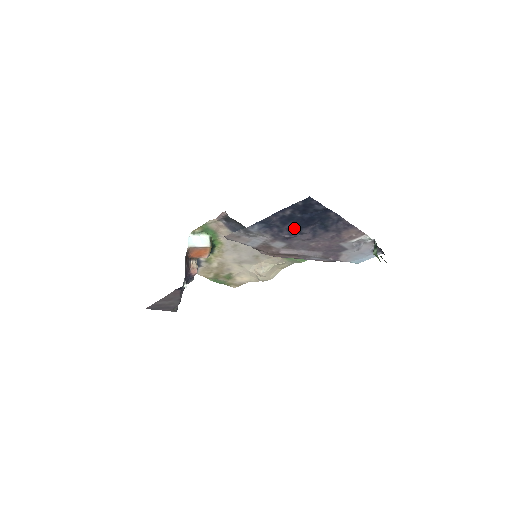
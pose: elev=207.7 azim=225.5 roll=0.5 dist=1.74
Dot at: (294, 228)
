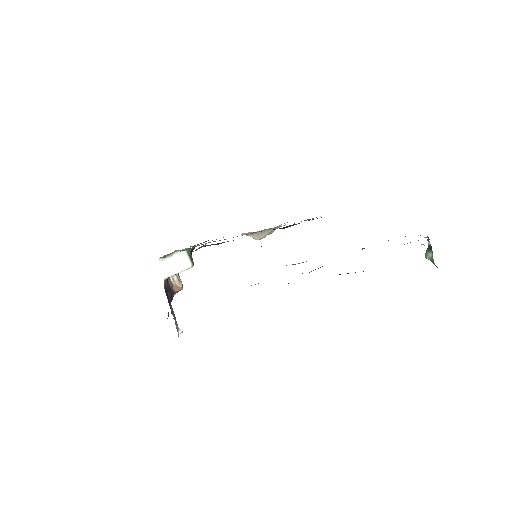
Dot at: occluded
